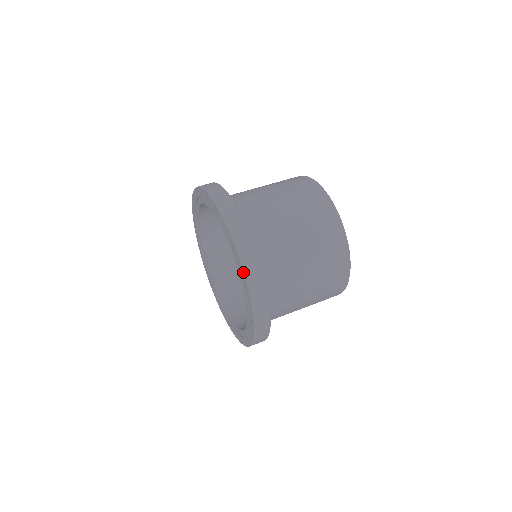
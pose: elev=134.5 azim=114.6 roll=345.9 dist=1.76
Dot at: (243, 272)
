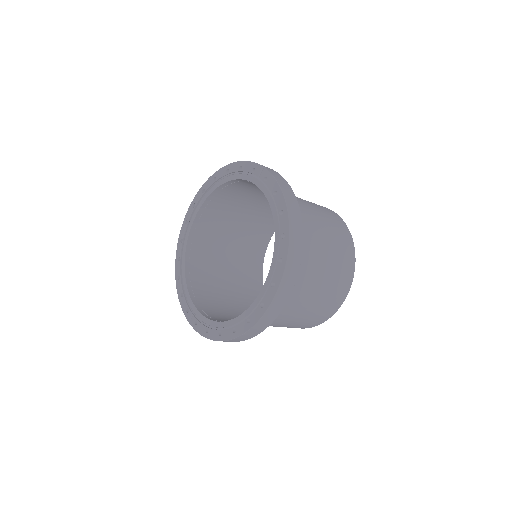
Dot at: (237, 162)
